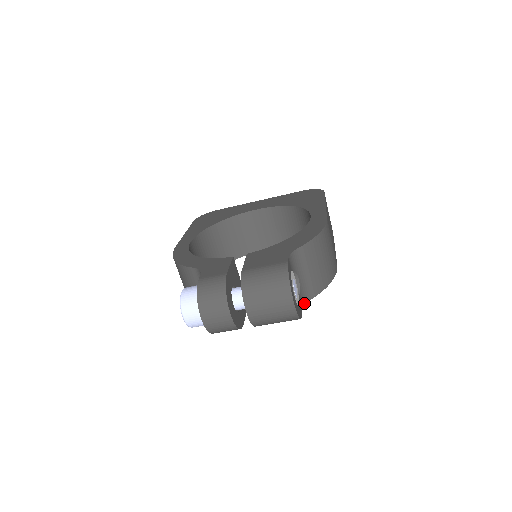
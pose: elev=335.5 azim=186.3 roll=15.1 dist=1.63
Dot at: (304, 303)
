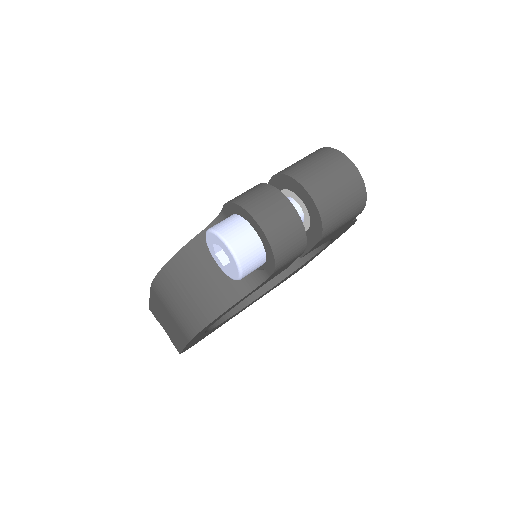
Dot at: occluded
